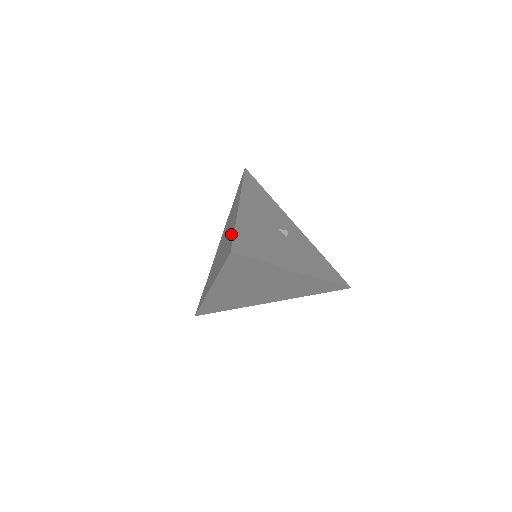
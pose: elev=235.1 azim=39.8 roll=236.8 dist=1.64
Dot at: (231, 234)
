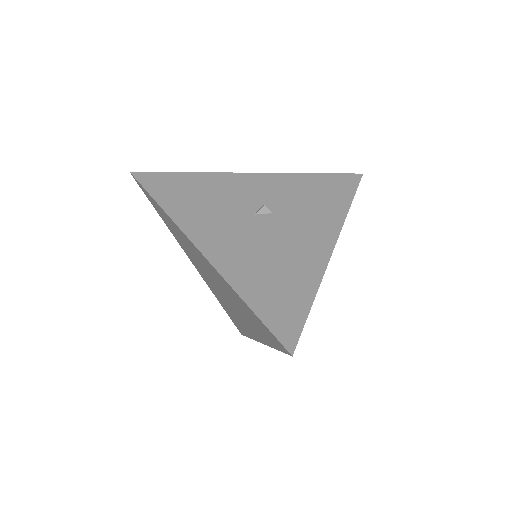
Dot at: (244, 307)
